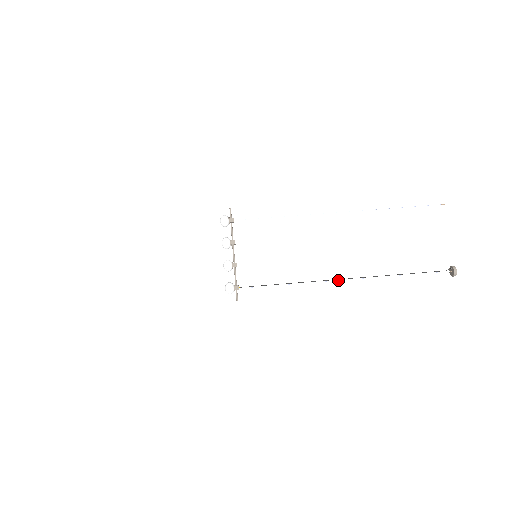
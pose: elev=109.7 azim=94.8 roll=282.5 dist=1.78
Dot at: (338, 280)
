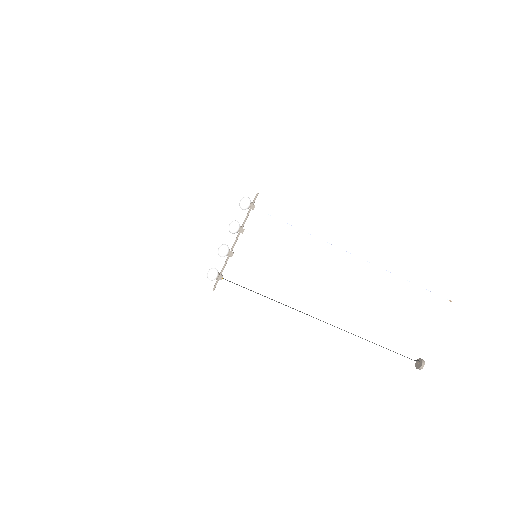
Dot at: occluded
